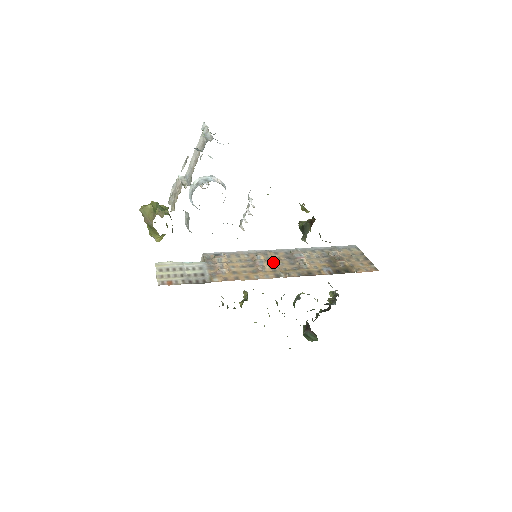
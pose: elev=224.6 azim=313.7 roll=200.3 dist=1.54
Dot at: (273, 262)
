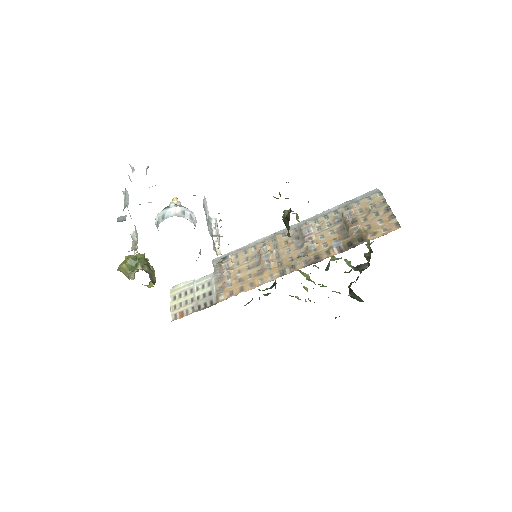
Dot at: (279, 252)
